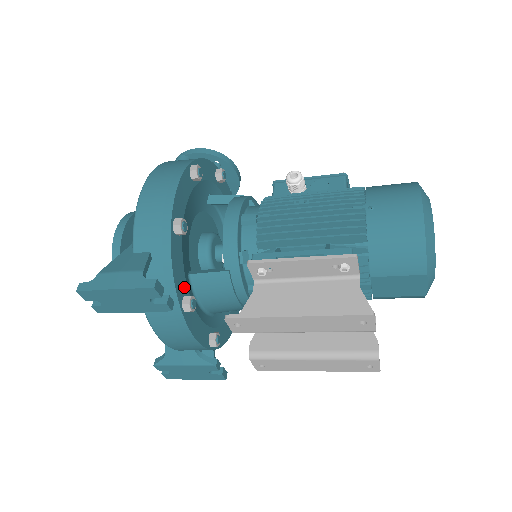
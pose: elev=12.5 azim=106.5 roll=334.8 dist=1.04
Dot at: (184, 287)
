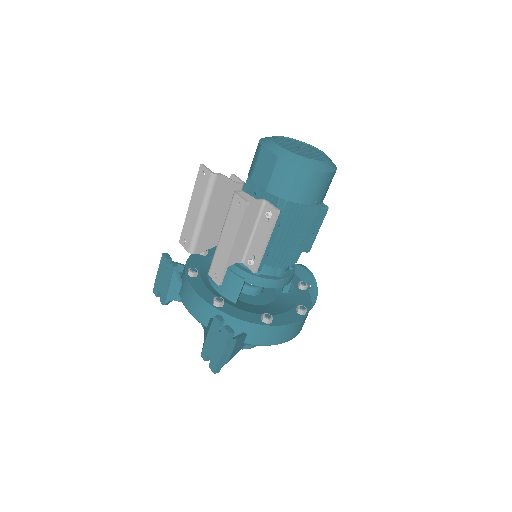
Dot at: occluded
